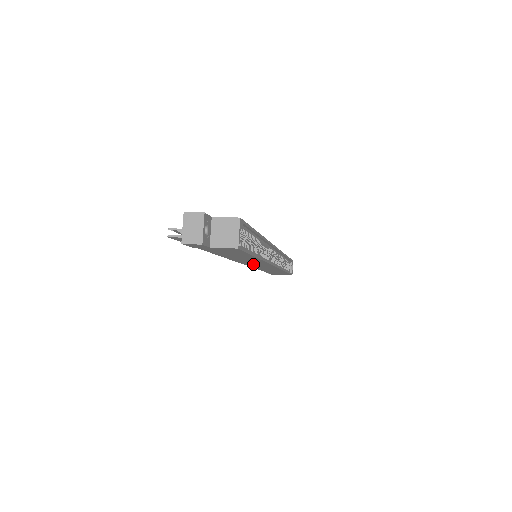
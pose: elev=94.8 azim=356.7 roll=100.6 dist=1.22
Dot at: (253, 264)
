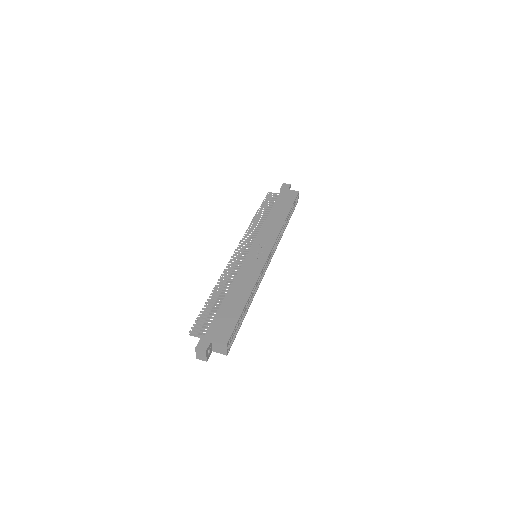
Dot at: occluded
